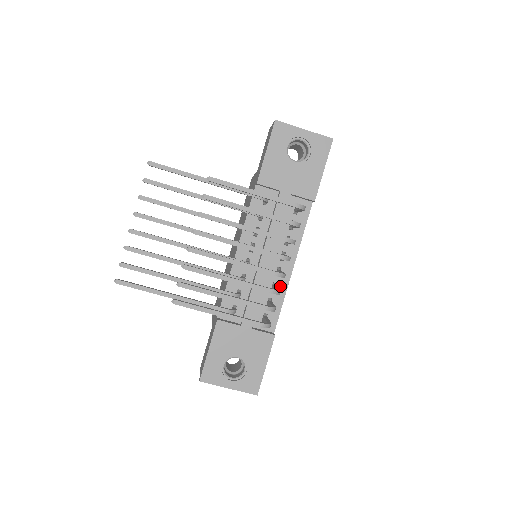
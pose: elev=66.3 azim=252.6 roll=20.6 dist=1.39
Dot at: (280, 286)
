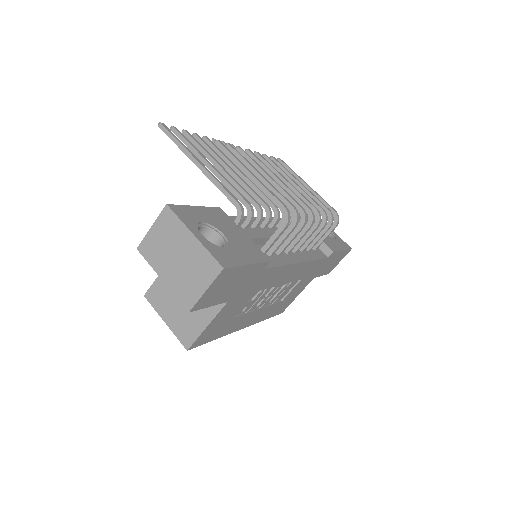
Dot at: (285, 258)
